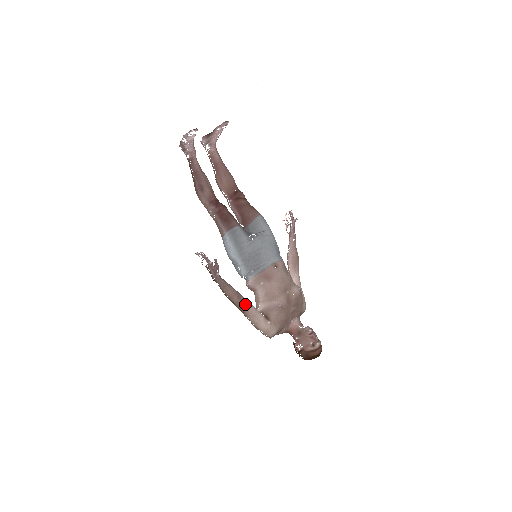
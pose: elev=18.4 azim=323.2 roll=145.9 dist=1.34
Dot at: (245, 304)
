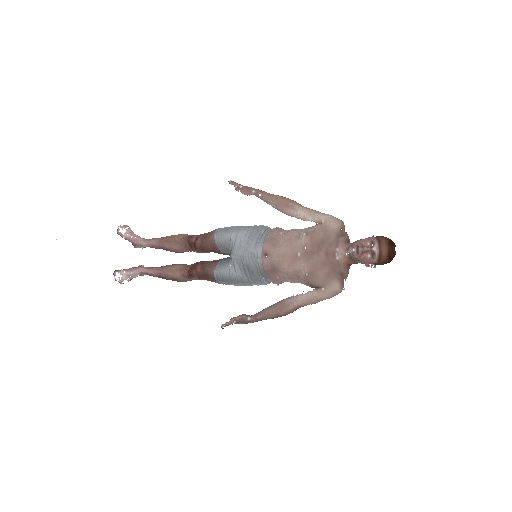
Dot at: (292, 303)
